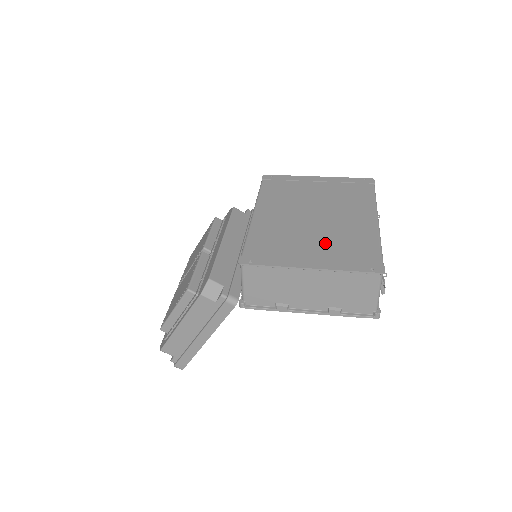
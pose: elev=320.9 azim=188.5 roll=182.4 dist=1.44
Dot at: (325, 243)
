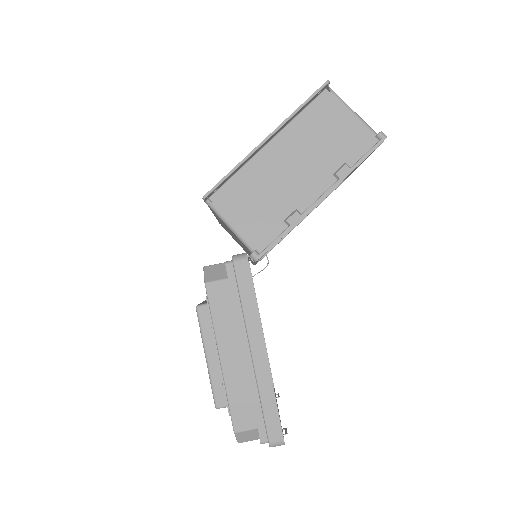
Dot at: occluded
